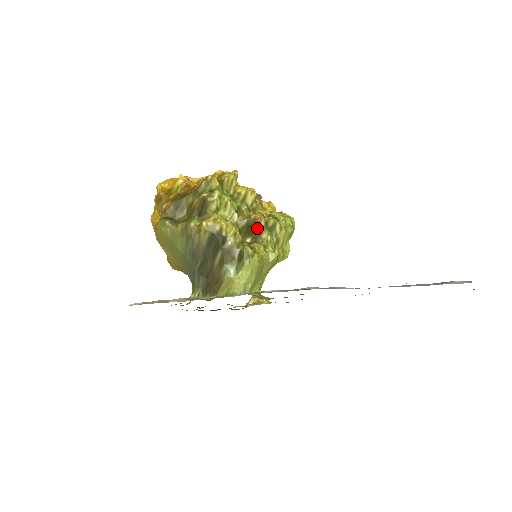
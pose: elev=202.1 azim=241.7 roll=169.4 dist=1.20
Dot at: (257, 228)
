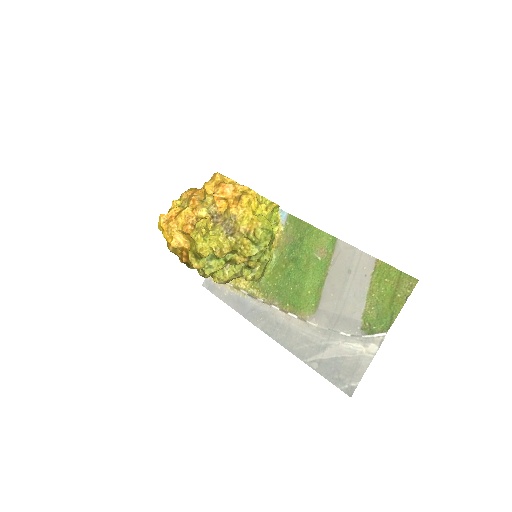
Dot at: occluded
